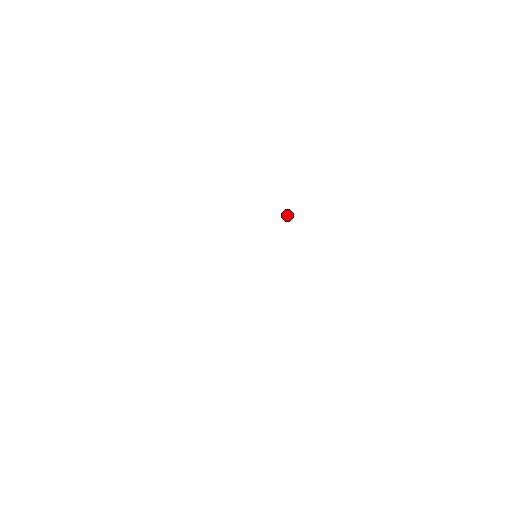
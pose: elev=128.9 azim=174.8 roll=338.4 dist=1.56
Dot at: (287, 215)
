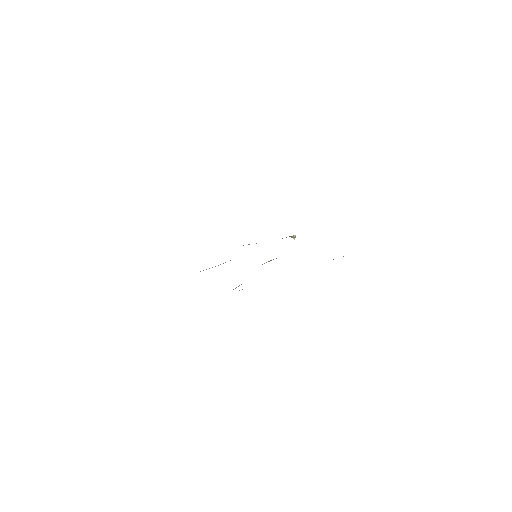
Dot at: (295, 236)
